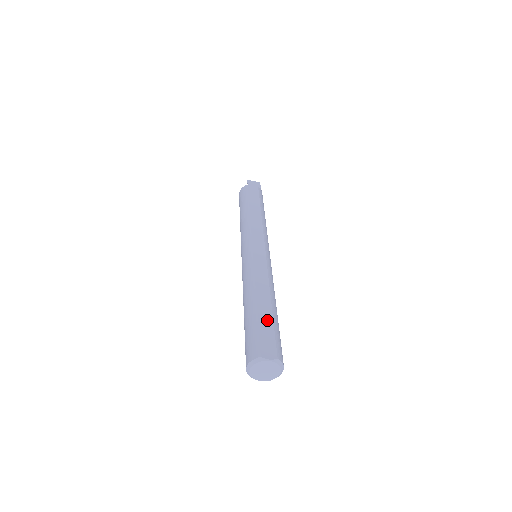
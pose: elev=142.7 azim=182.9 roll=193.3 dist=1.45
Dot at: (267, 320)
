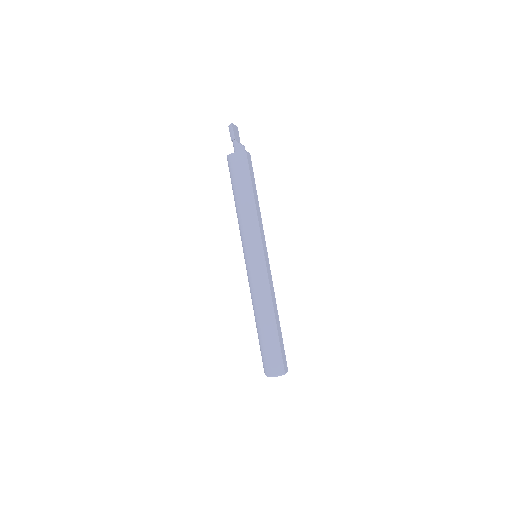
Dot at: (281, 339)
